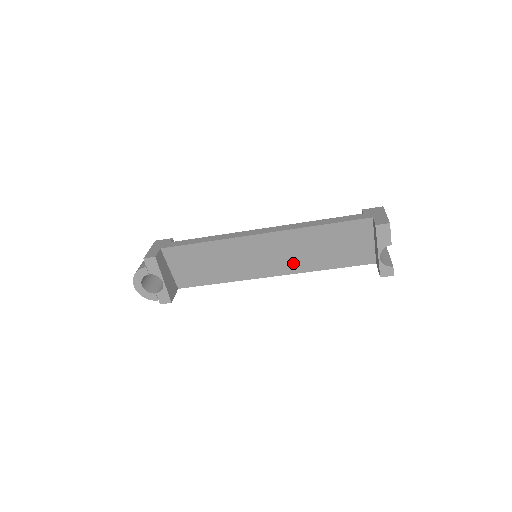
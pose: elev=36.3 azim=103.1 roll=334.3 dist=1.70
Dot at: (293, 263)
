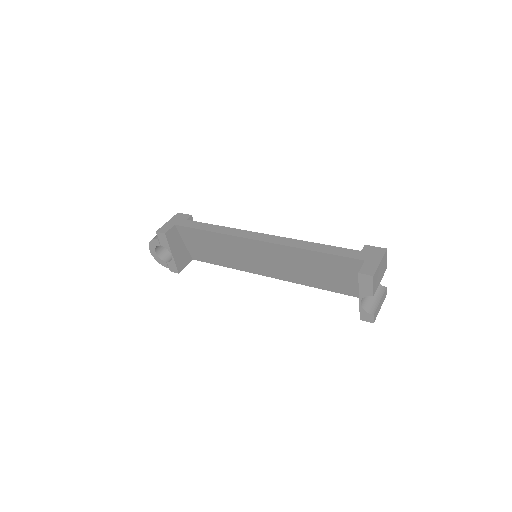
Dot at: (289, 273)
